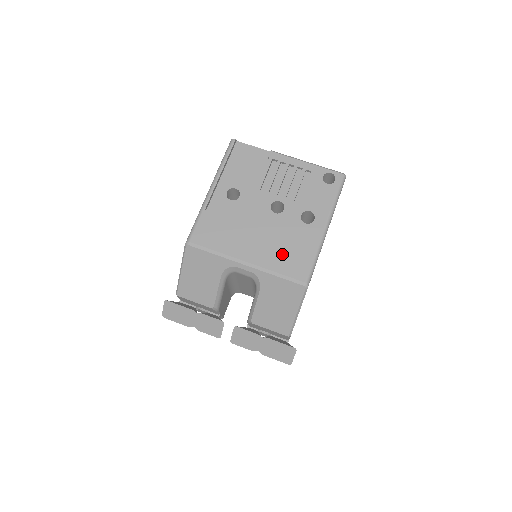
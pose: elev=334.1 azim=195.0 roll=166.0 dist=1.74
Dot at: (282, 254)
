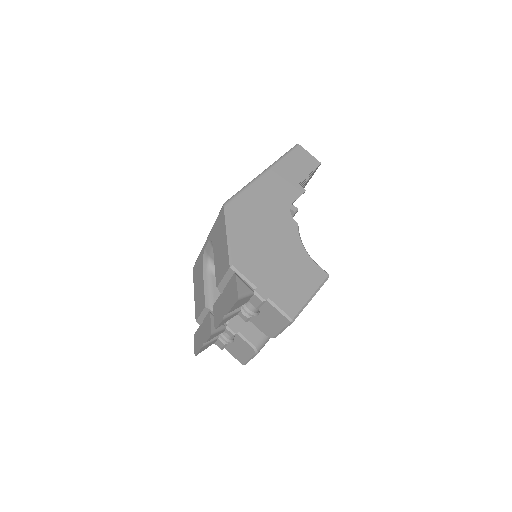
Dot at: occluded
